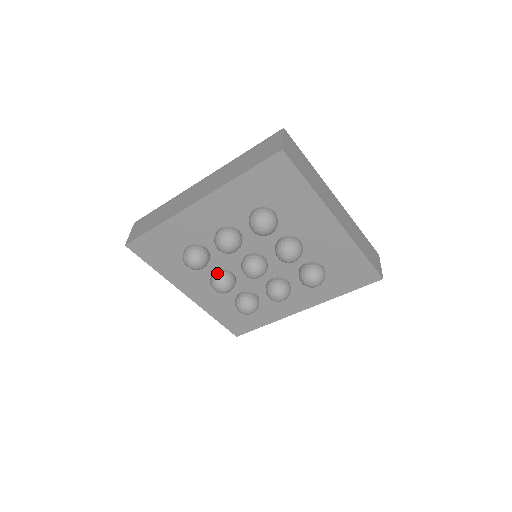
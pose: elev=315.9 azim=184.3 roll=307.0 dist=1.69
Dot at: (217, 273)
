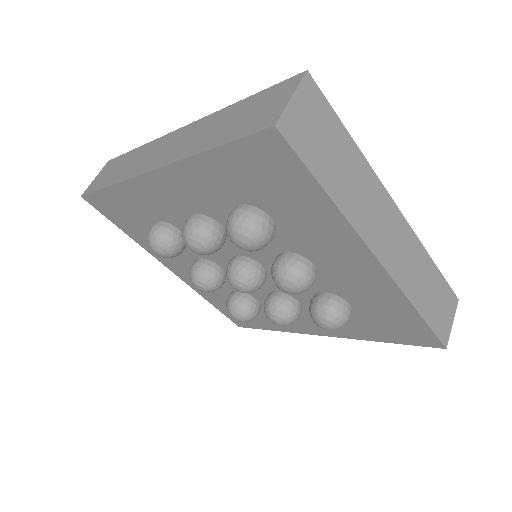
Dot at: (198, 264)
